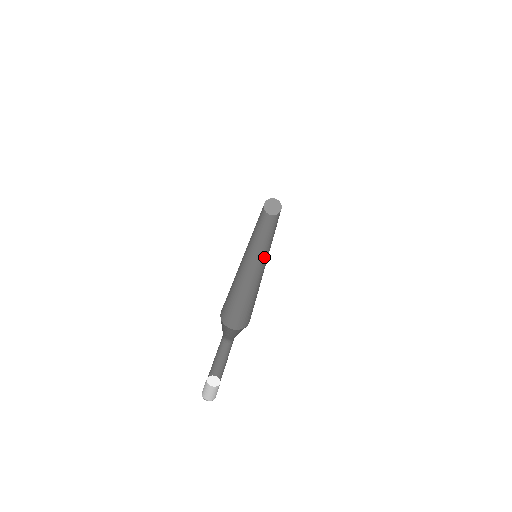
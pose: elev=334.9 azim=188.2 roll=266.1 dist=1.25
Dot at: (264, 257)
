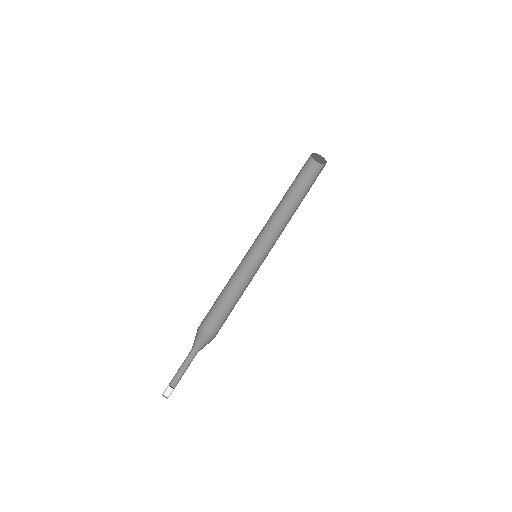
Dot at: (269, 248)
